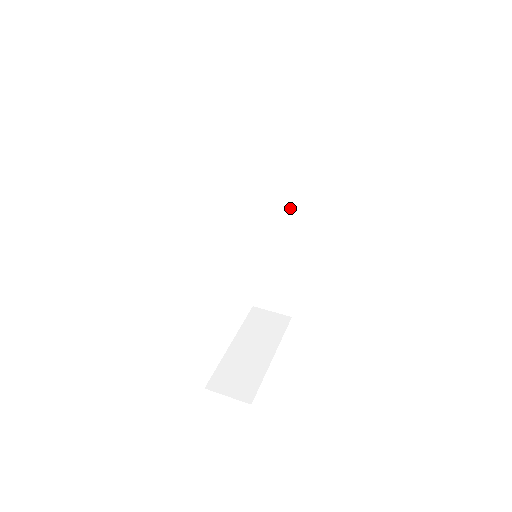
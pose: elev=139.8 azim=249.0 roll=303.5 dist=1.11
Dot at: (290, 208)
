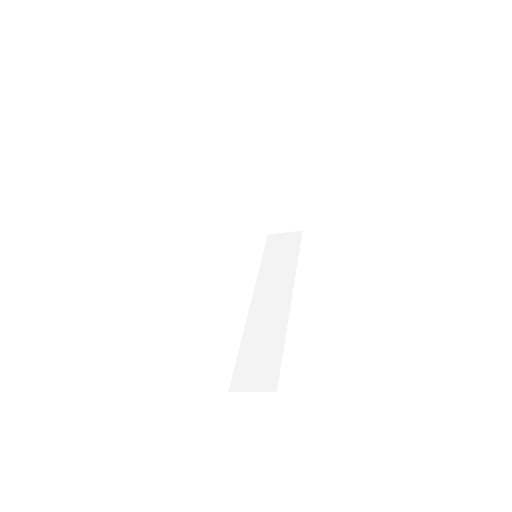
Dot at: (283, 286)
